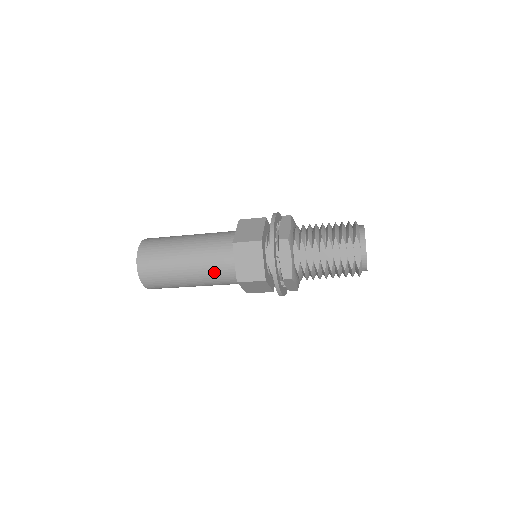
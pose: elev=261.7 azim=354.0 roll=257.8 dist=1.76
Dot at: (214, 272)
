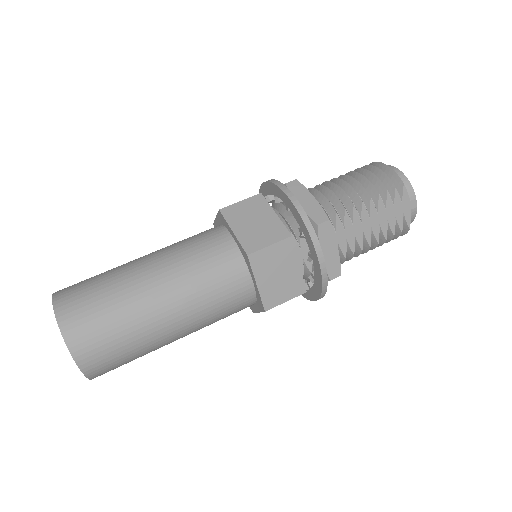
Dot at: (218, 309)
